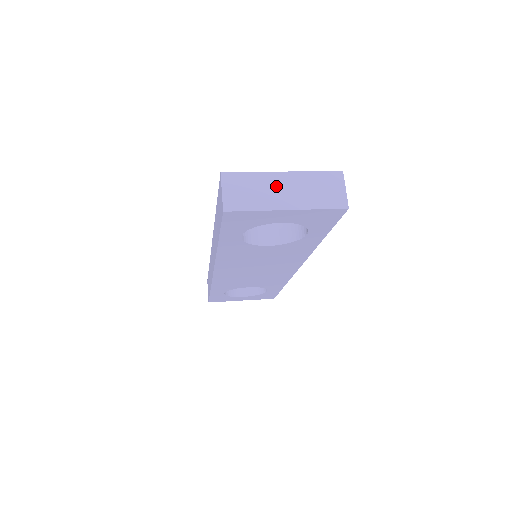
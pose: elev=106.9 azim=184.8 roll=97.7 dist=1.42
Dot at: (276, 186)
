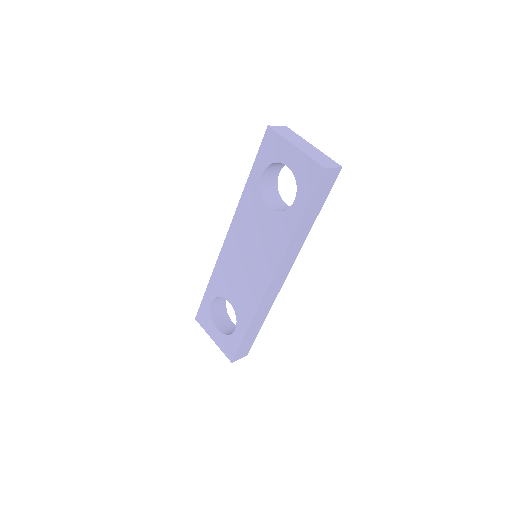
Dot at: (302, 143)
